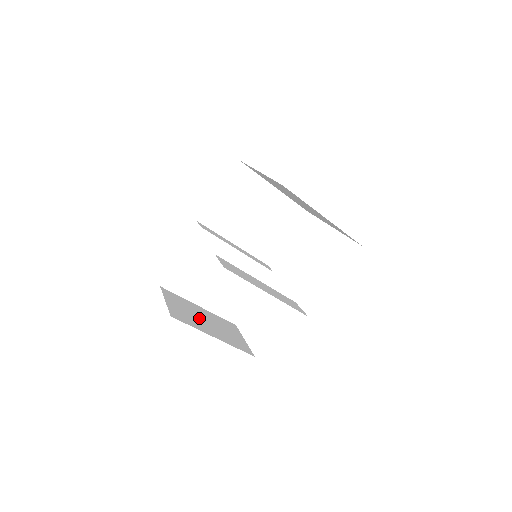
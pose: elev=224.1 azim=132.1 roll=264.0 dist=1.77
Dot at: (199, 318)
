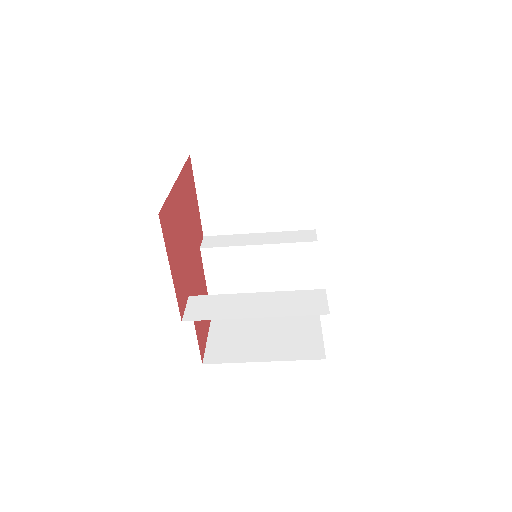
Dot at: (252, 338)
